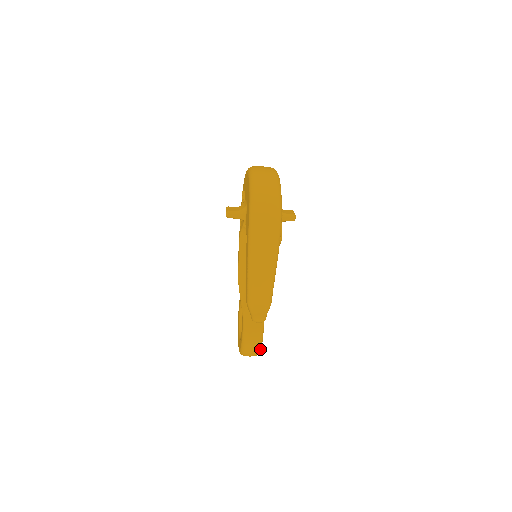
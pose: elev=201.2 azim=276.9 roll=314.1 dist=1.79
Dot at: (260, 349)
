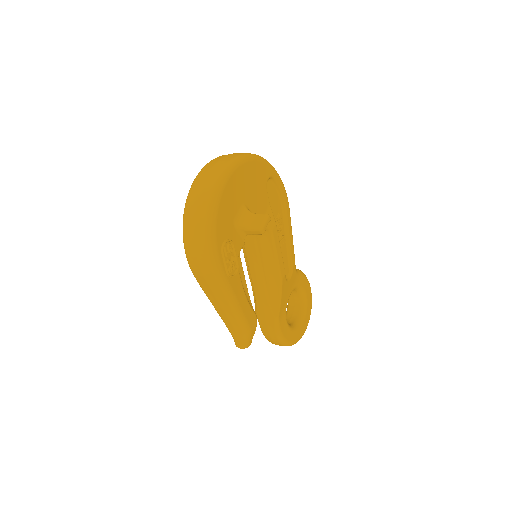
Dot at: (289, 344)
